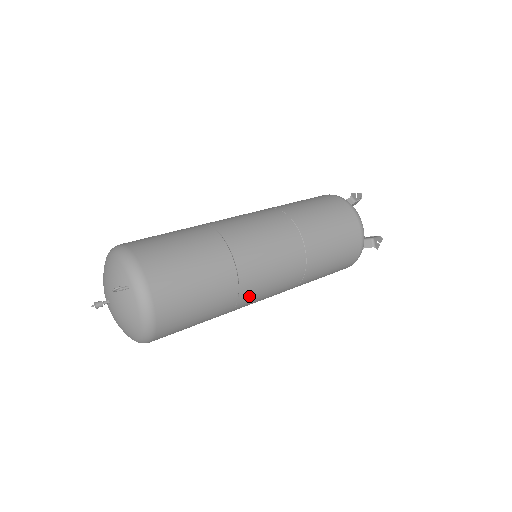
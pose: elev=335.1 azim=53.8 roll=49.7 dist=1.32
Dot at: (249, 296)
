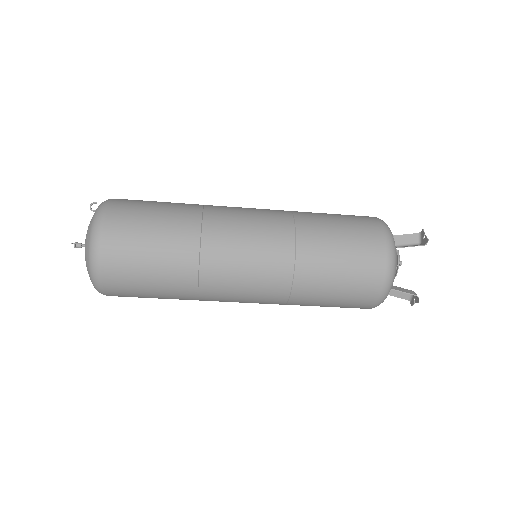
Dot at: (218, 216)
